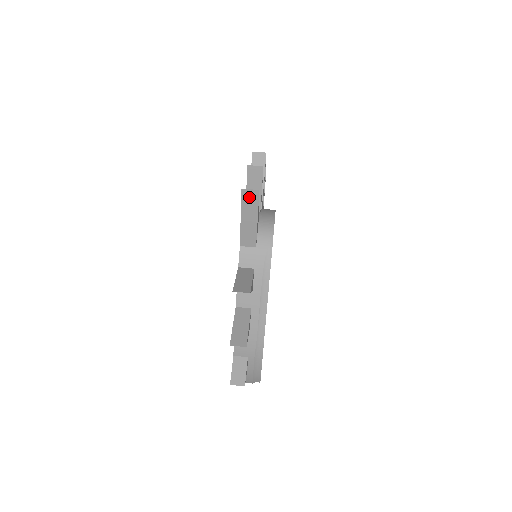
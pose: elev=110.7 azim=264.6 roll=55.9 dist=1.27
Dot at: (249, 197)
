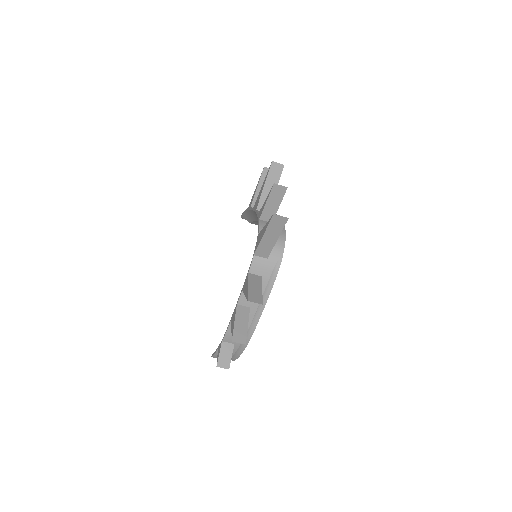
Dot at: (277, 221)
